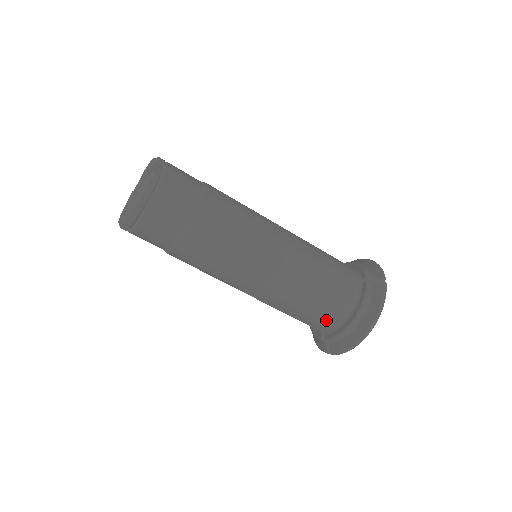
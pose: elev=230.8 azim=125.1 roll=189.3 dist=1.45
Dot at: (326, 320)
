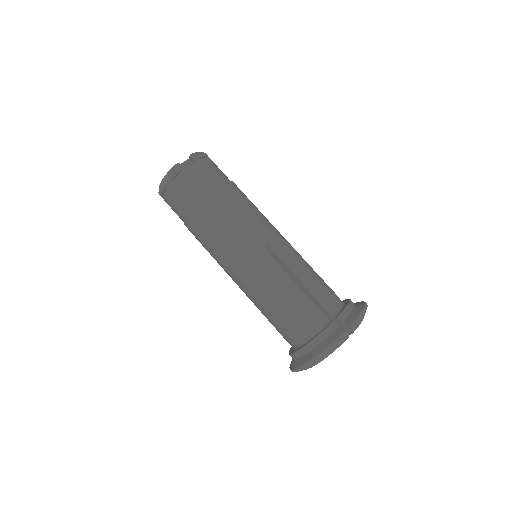
Dot at: (331, 295)
